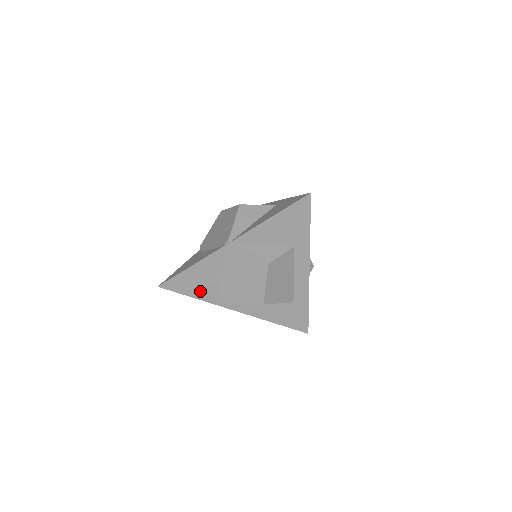
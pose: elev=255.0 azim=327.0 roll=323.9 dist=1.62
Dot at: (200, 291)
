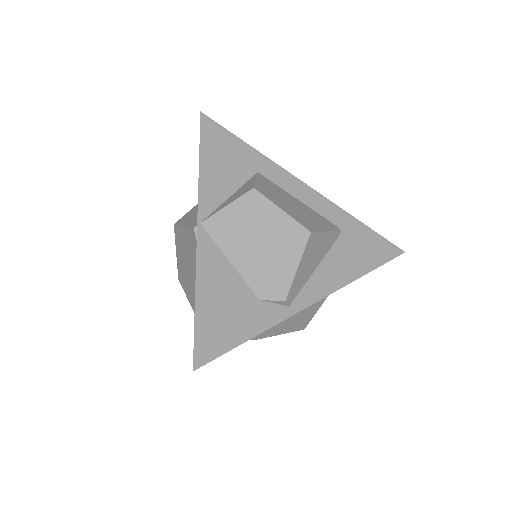
Dot at: (245, 321)
